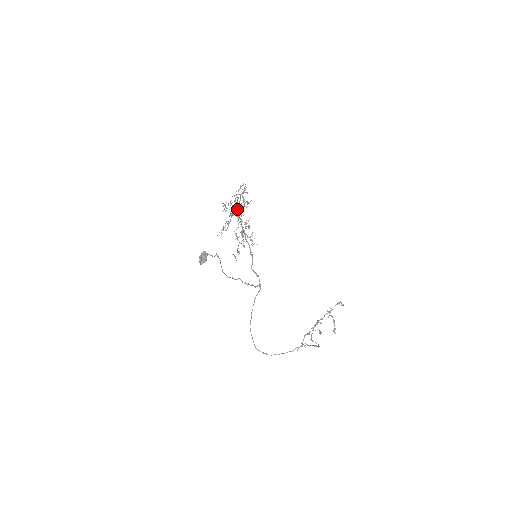
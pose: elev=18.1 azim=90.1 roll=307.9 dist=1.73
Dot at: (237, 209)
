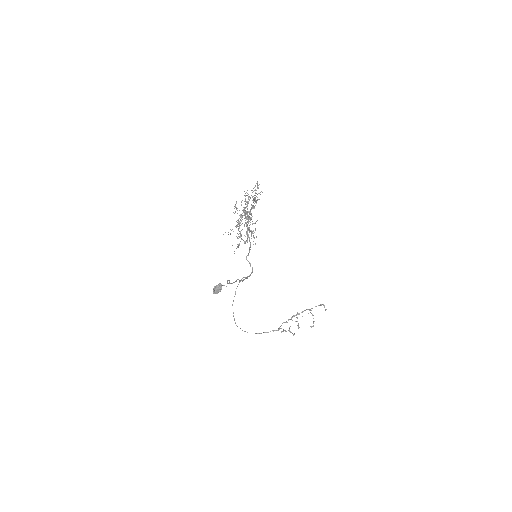
Dot at: occluded
